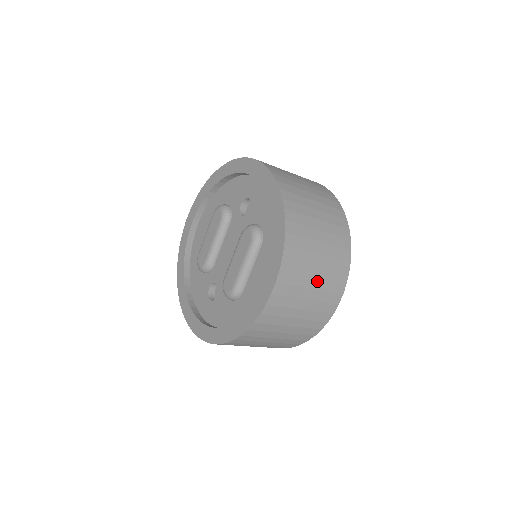
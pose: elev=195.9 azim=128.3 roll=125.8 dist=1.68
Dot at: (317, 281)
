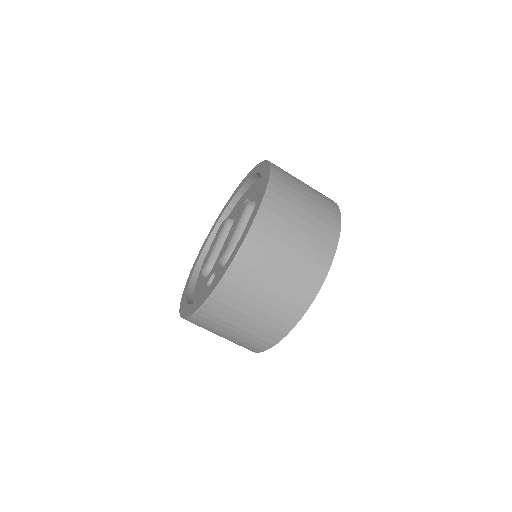
Dot at: (305, 224)
